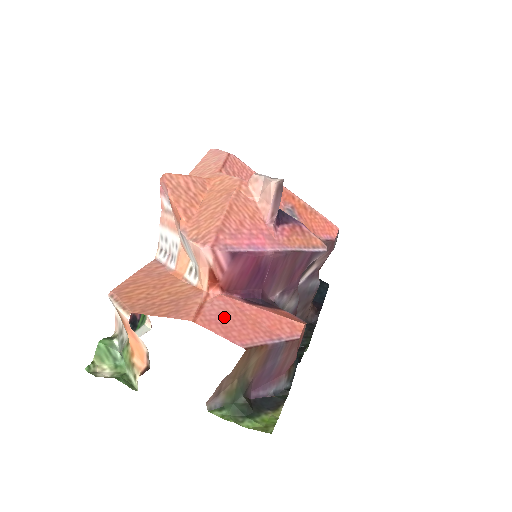
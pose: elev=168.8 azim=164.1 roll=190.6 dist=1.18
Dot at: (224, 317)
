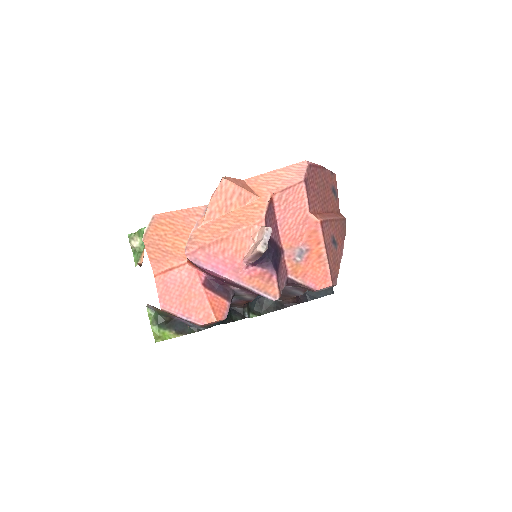
Dot at: (175, 284)
